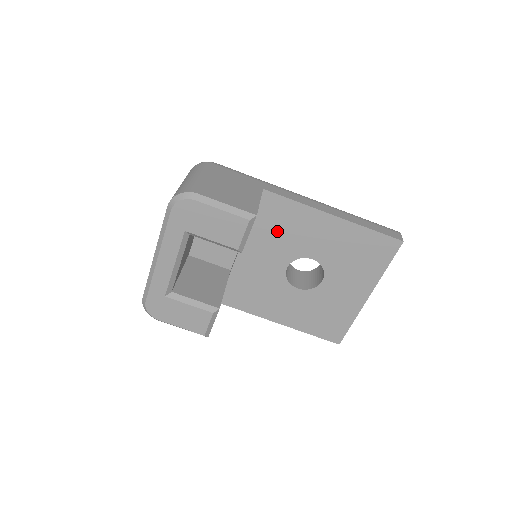
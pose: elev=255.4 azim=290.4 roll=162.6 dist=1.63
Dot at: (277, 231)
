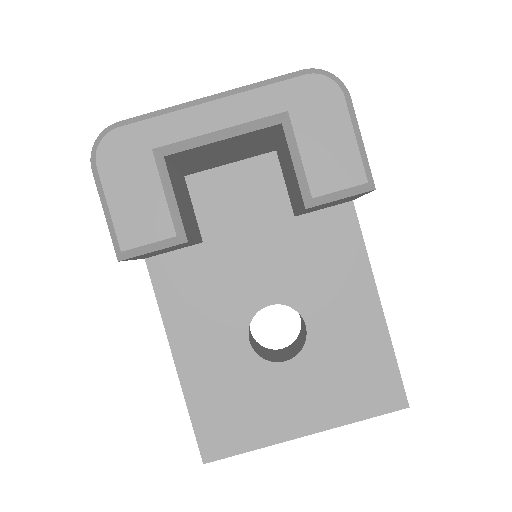
Dot at: (311, 255)
